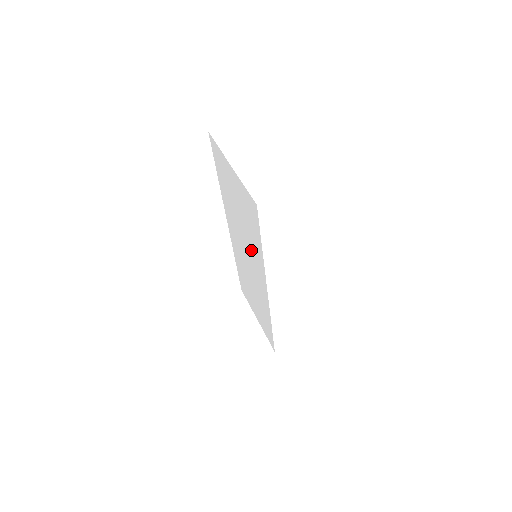
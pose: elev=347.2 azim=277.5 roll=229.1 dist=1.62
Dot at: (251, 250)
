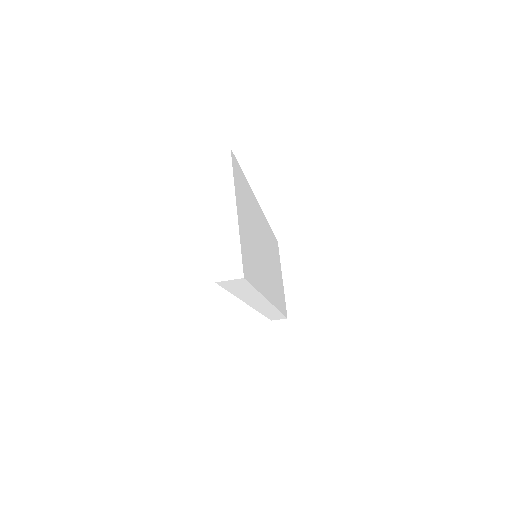
Dot at: occluded
